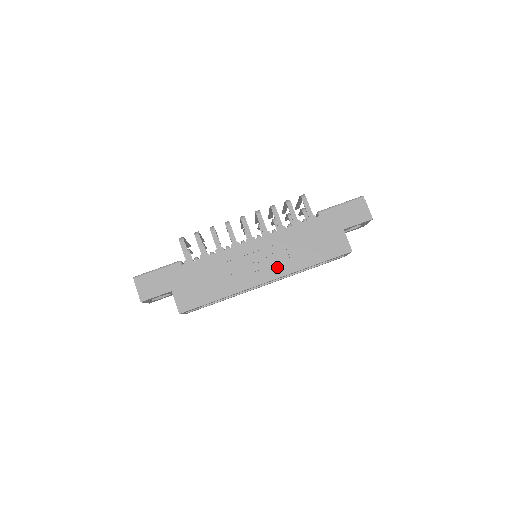
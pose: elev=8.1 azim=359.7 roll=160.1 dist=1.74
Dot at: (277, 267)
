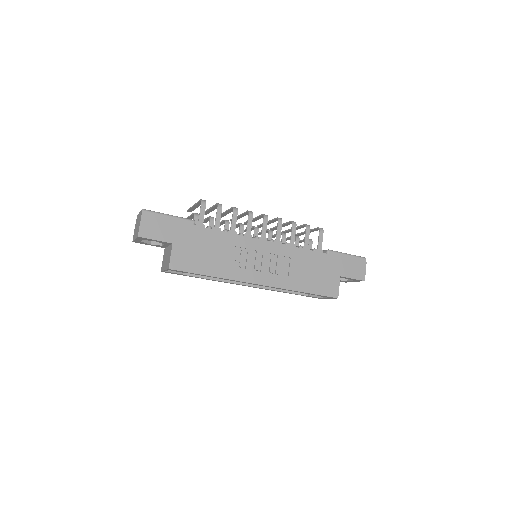
Dot at: (275, 276)
